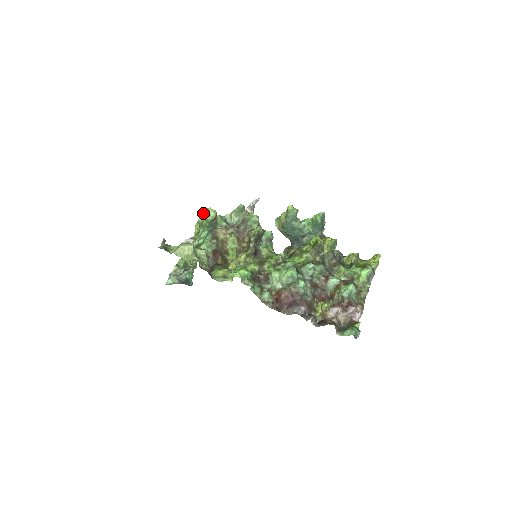
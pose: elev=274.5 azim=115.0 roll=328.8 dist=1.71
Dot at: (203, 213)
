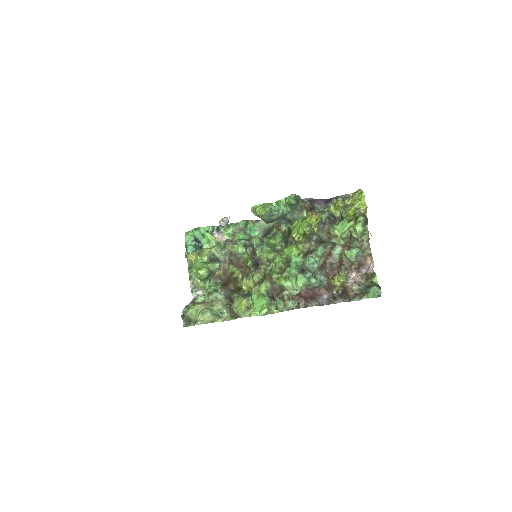
Dot at: (195, 273)
